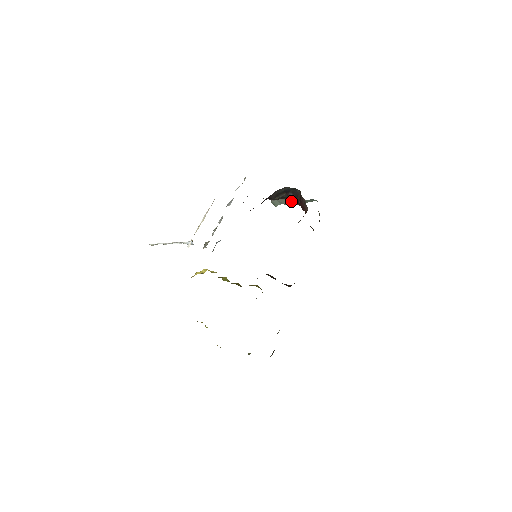
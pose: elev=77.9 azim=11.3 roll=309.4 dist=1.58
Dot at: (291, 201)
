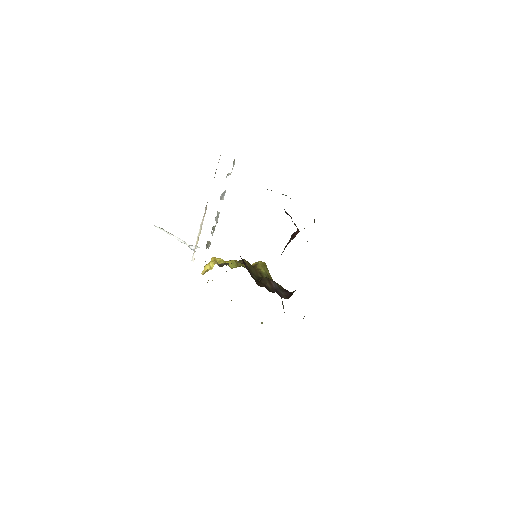
Dot at: (285, 195)
